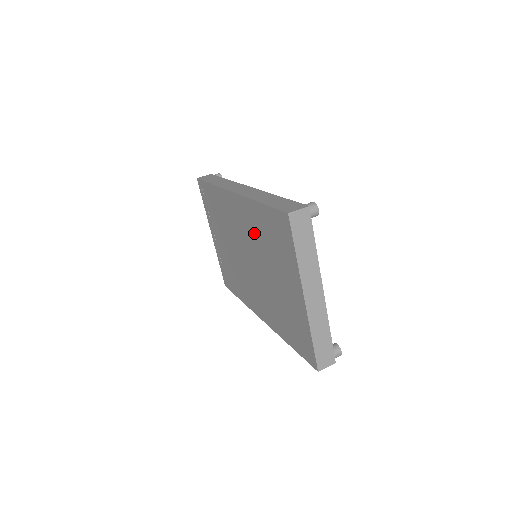
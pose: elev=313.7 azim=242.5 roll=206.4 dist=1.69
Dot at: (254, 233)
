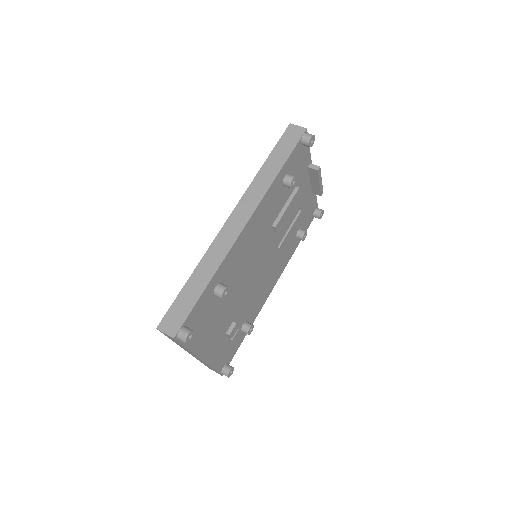
Dot at: occluded
